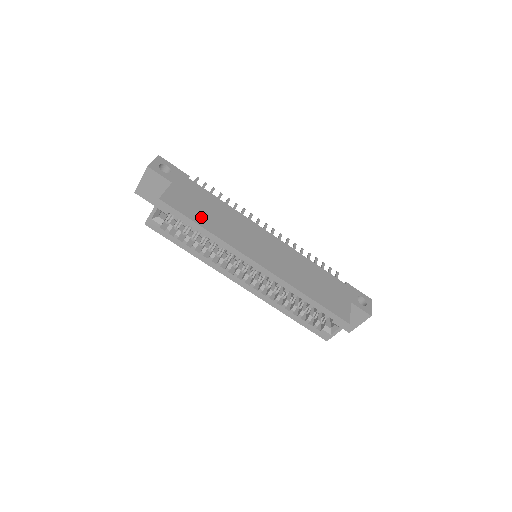
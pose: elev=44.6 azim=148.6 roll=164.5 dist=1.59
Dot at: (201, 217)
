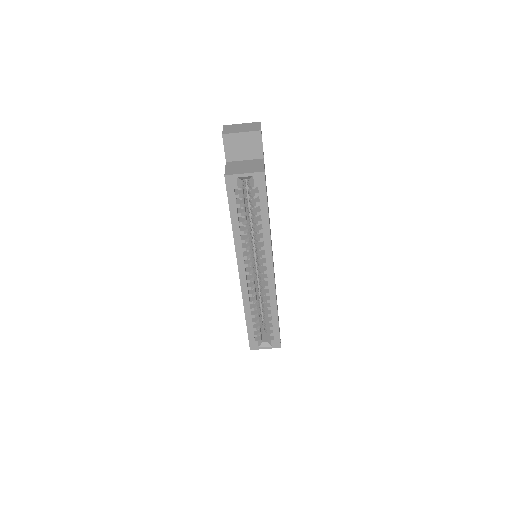
Dot at: occluded
